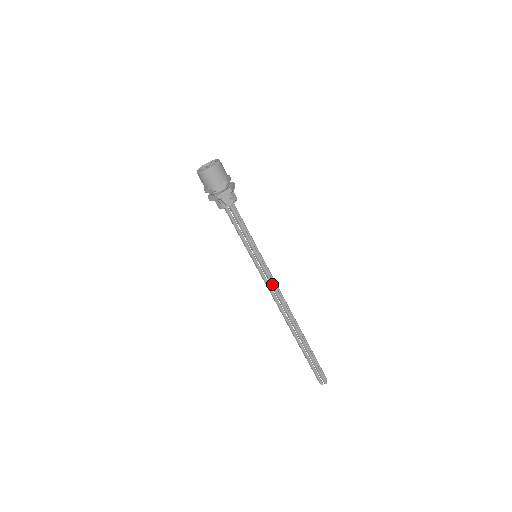
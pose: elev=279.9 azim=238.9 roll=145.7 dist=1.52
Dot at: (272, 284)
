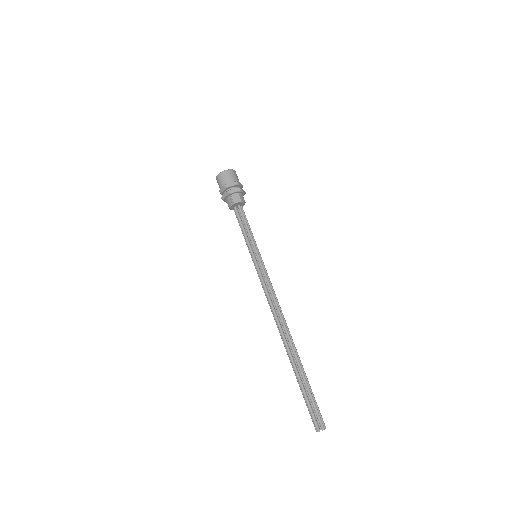
Dot at: (268, 284)
